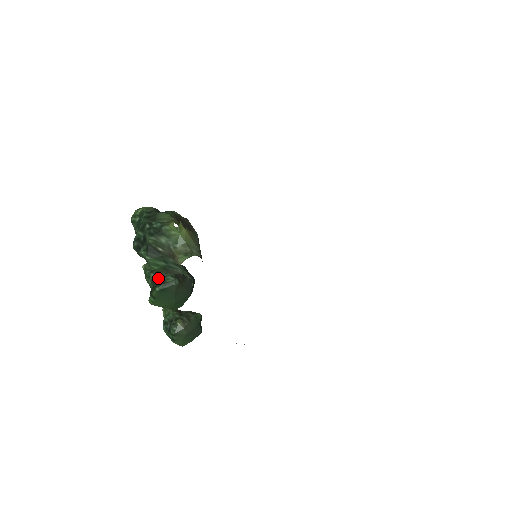
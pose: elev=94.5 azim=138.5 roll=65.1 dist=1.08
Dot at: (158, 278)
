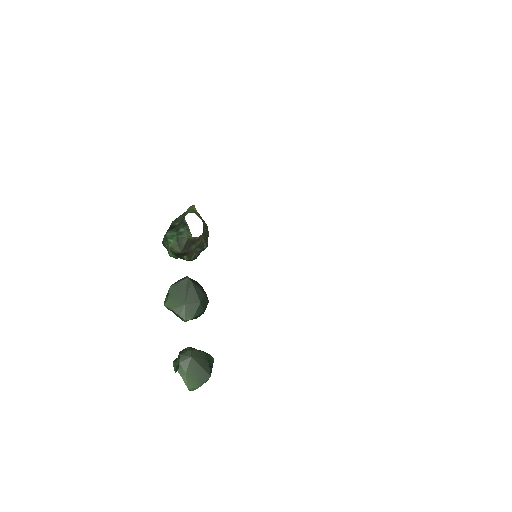
Dot at: occluded
